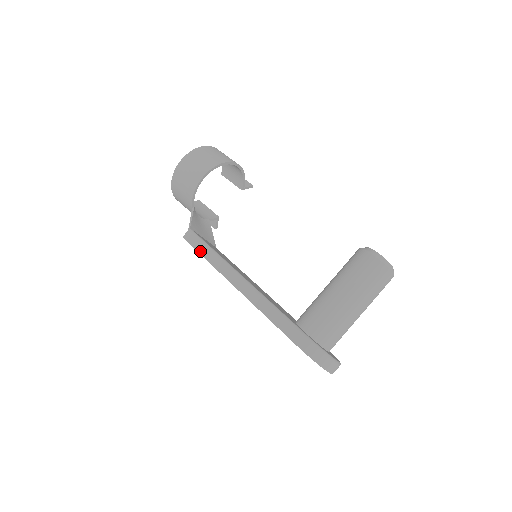
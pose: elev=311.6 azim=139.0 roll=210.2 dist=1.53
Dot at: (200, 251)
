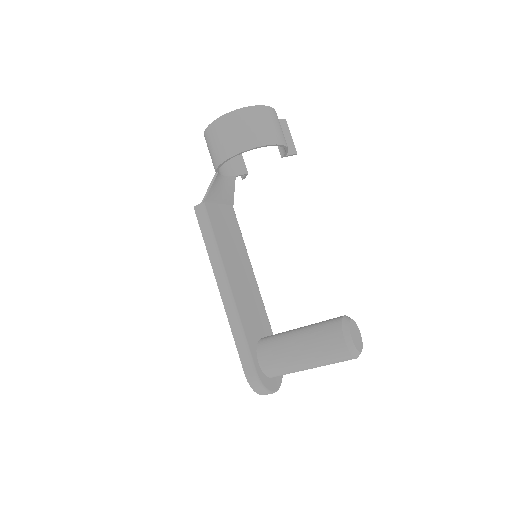
Dot at: (203, 233)
